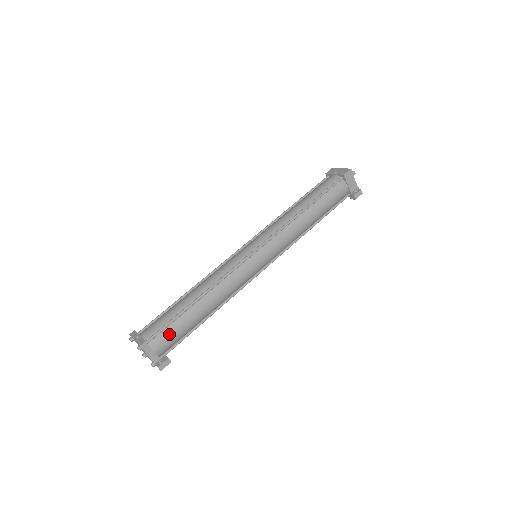
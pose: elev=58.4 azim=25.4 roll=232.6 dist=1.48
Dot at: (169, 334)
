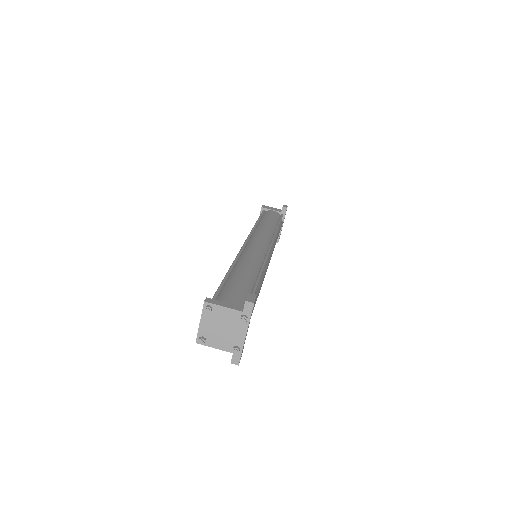
Dot at: (229, 291)
